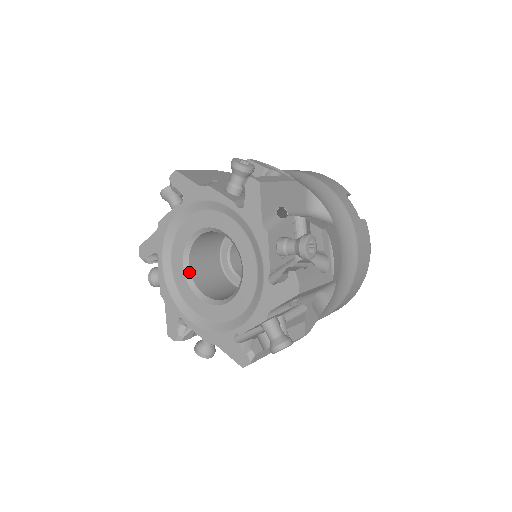
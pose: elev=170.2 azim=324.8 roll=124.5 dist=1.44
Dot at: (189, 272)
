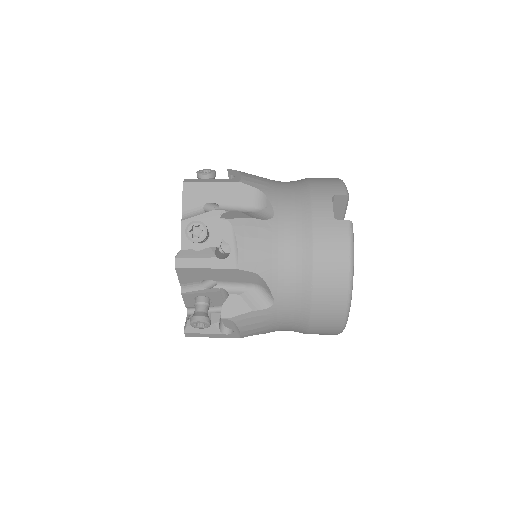
Dot at: occluded
